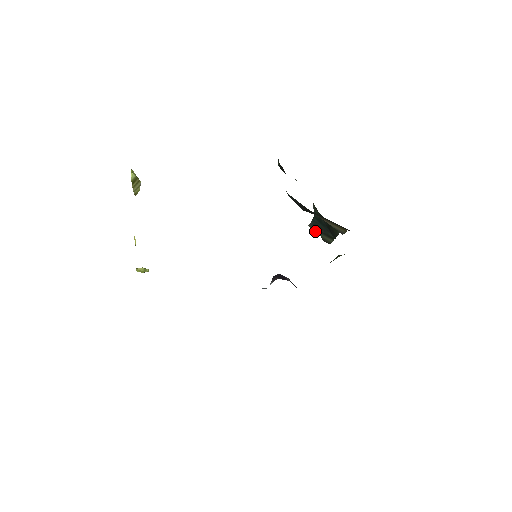
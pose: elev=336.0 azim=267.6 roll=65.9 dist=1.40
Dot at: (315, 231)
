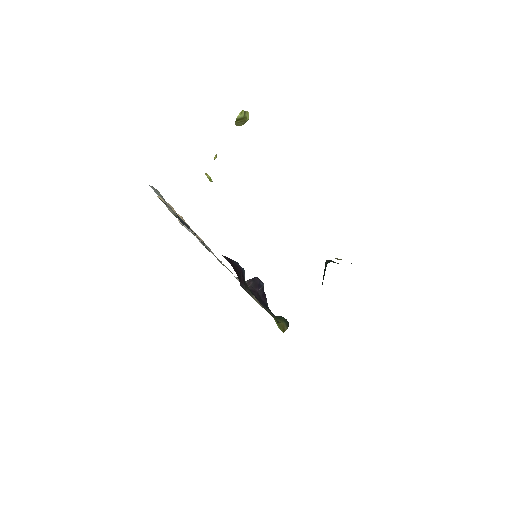
Dot at: occluded
